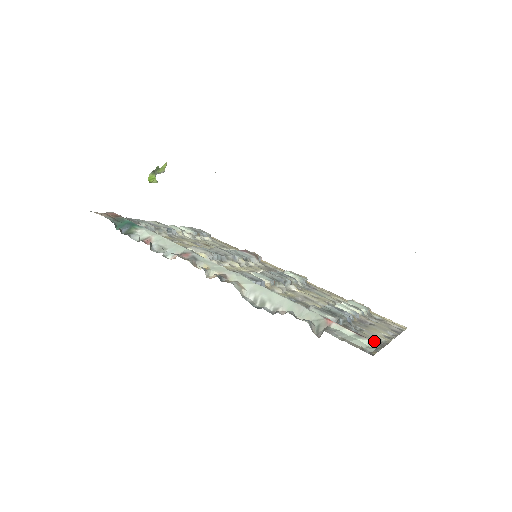
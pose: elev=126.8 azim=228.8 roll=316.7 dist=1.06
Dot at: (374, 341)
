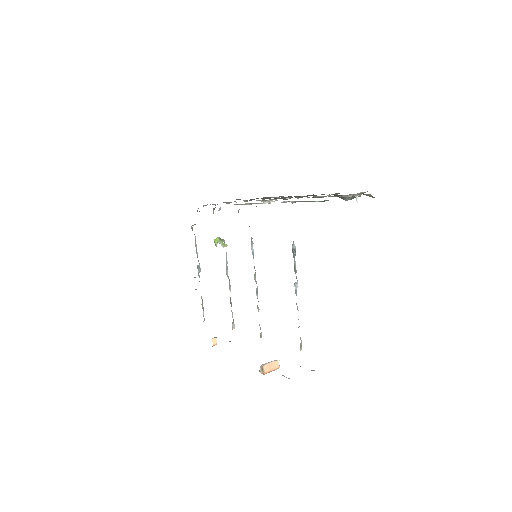
Dot at: occluded
